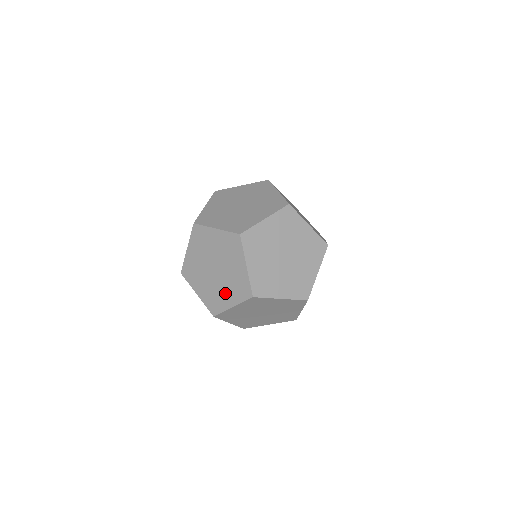
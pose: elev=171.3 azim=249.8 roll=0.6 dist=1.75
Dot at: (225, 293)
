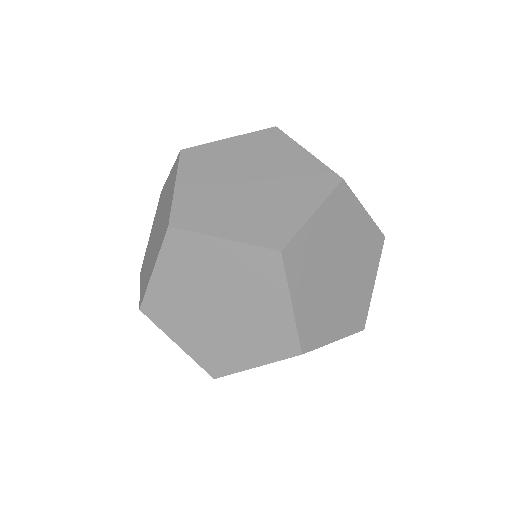
Dot at: (240, 346)
